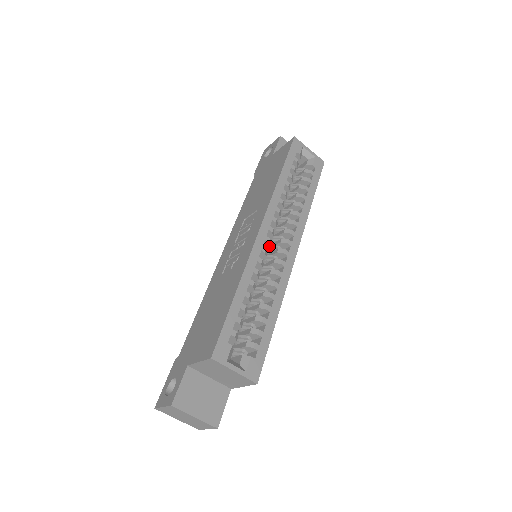
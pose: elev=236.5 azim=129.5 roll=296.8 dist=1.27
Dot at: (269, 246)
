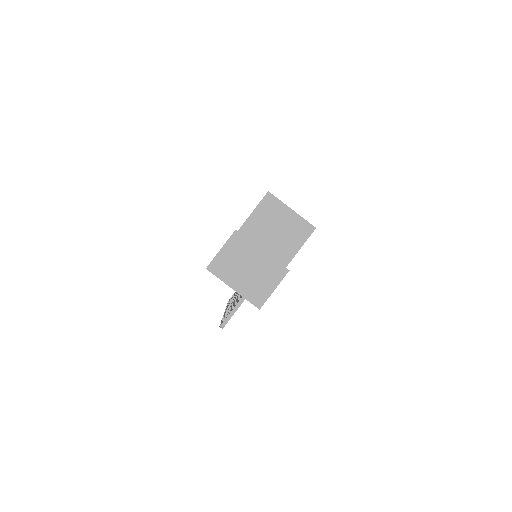
Dot at: occluded
